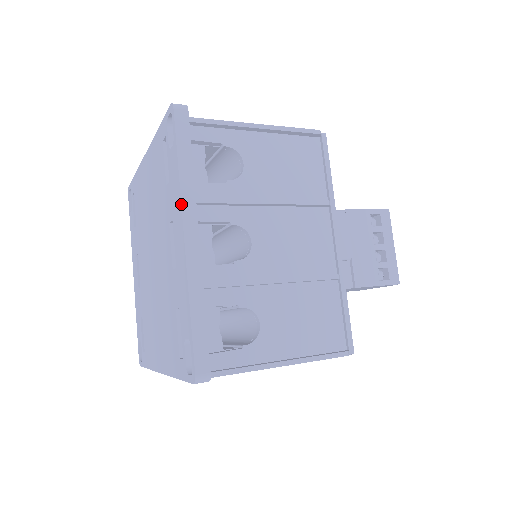
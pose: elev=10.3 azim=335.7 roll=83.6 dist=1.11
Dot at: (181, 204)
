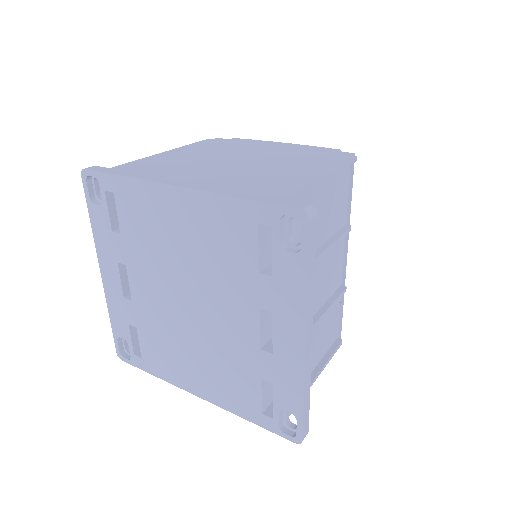
Dot at: (306, 318)
